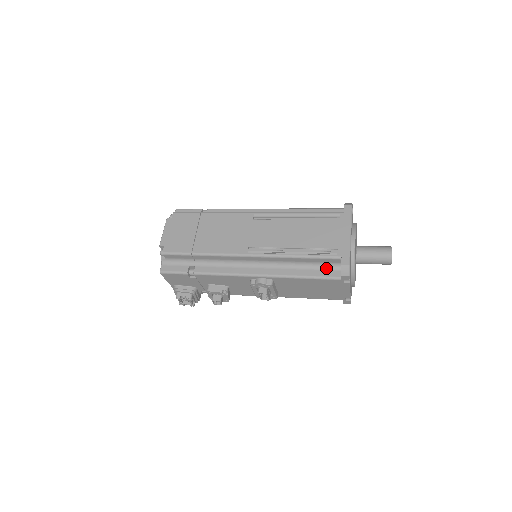
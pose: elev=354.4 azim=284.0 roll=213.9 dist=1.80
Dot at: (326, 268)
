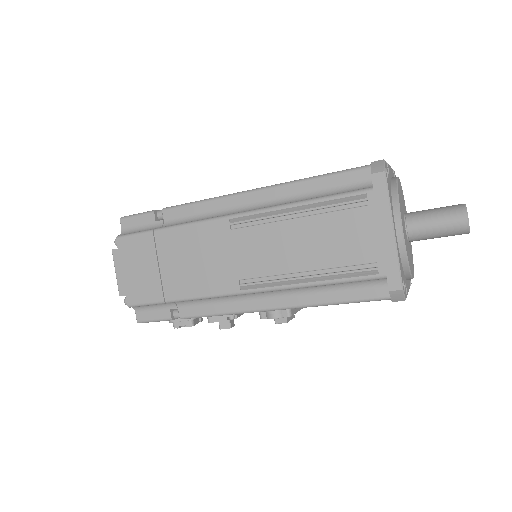
Dot at: (365, 285)
